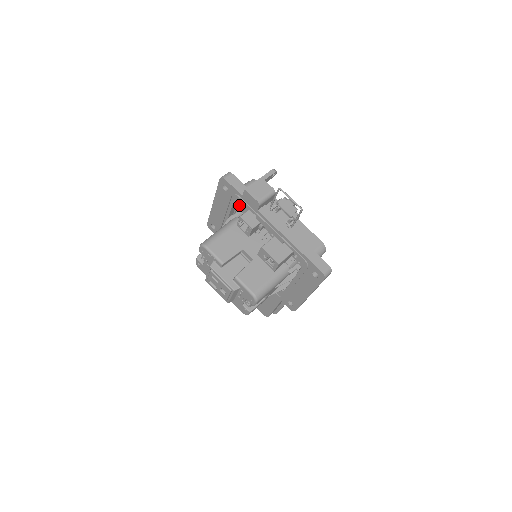
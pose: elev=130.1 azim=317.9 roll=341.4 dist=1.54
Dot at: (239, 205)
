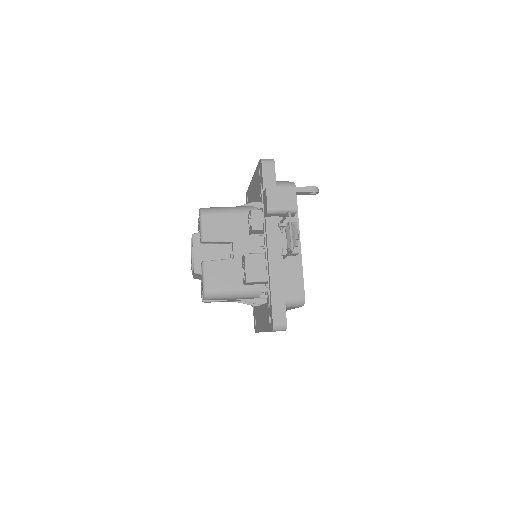
Dot at: (260, 198)
